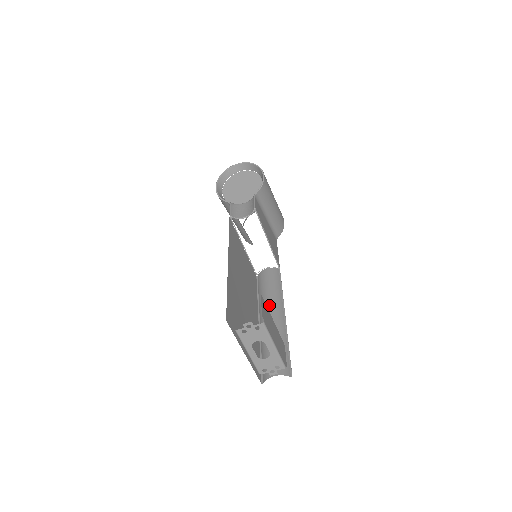
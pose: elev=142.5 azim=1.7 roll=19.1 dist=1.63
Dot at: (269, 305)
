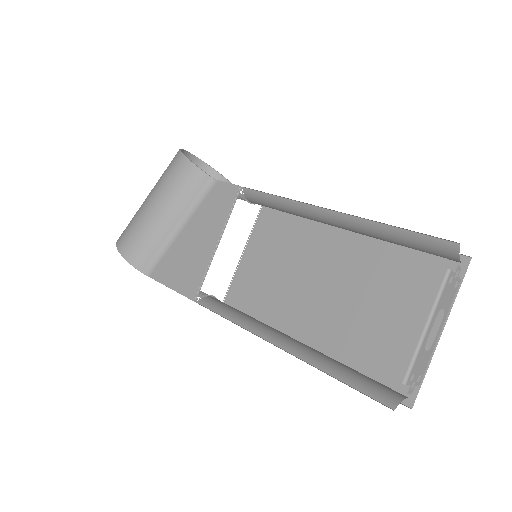
Dot at: (275, 329)
